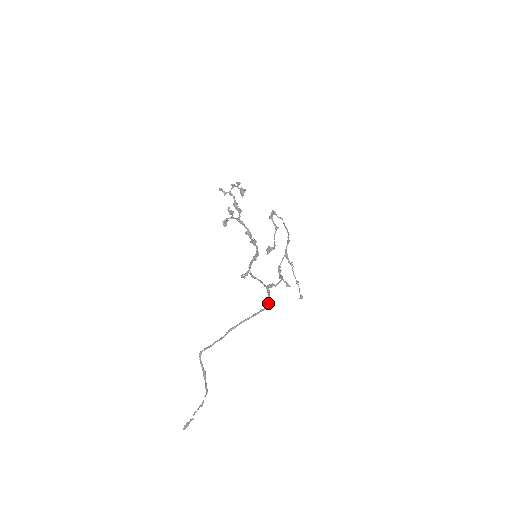
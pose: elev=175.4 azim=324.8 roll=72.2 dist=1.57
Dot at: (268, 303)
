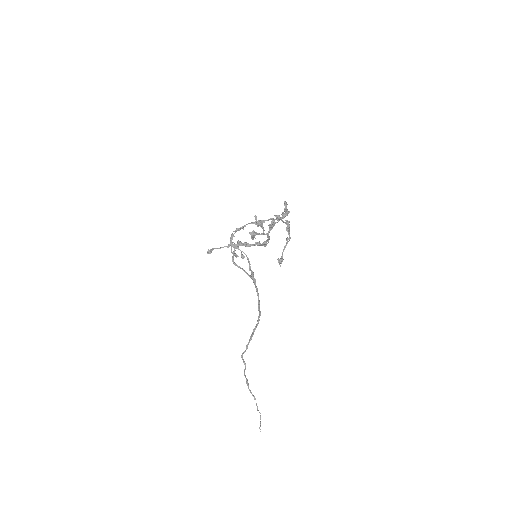
Dot at: occluded
